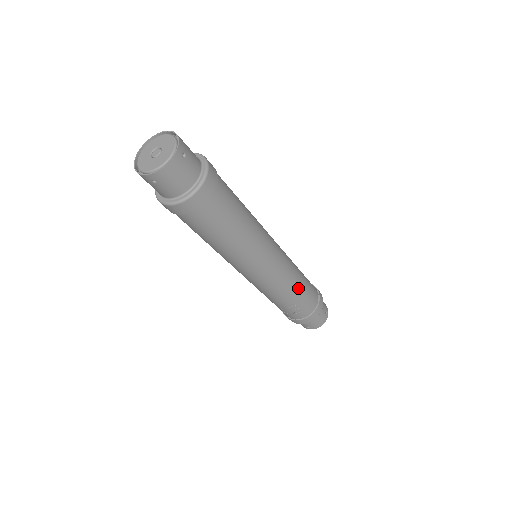
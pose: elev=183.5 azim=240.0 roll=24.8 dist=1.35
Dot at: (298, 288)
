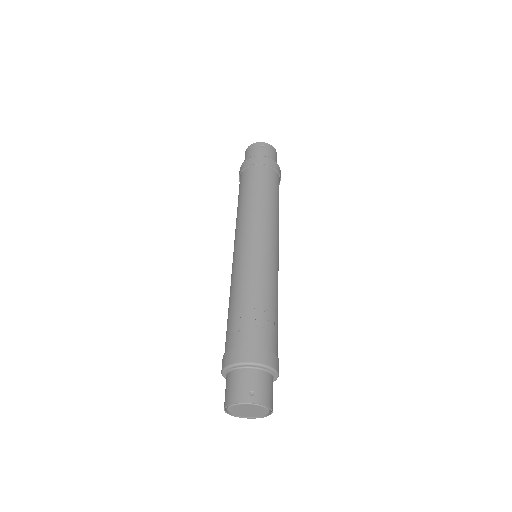
Dot at: (277, 305)
